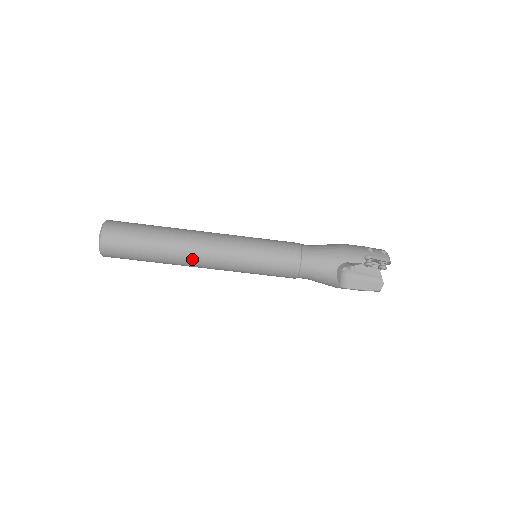
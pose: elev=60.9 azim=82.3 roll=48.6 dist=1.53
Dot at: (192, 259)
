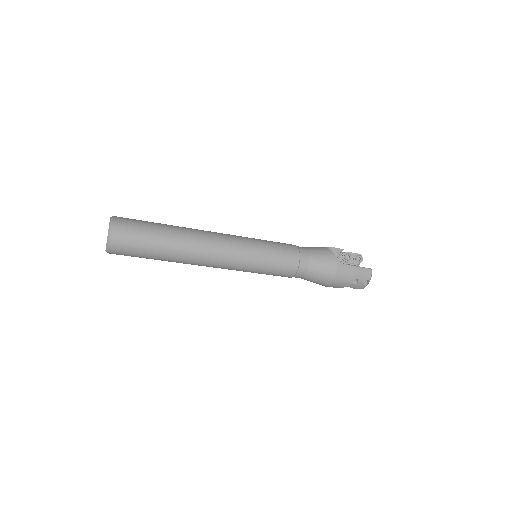
Dot at: occluded
